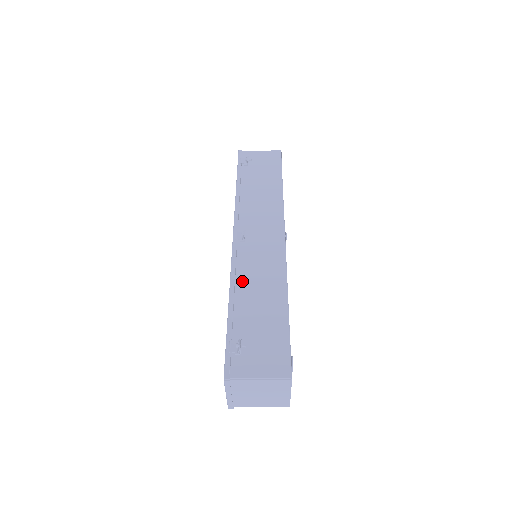
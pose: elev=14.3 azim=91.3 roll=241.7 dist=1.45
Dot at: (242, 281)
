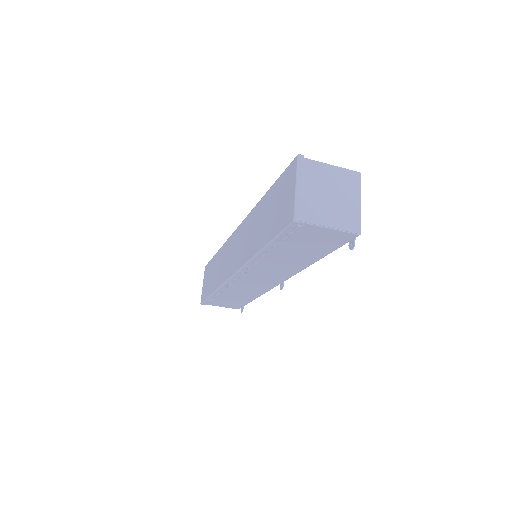
Dot at: occluded
